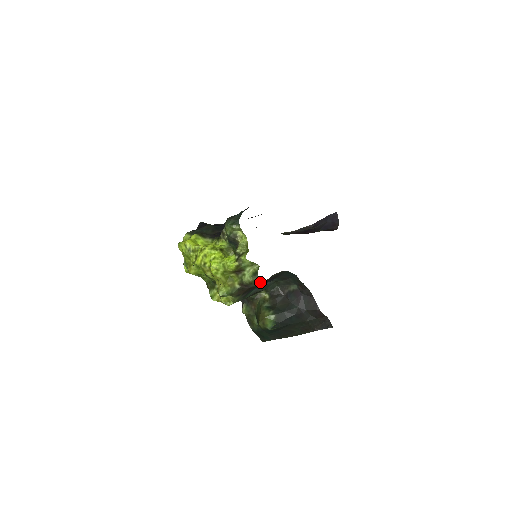
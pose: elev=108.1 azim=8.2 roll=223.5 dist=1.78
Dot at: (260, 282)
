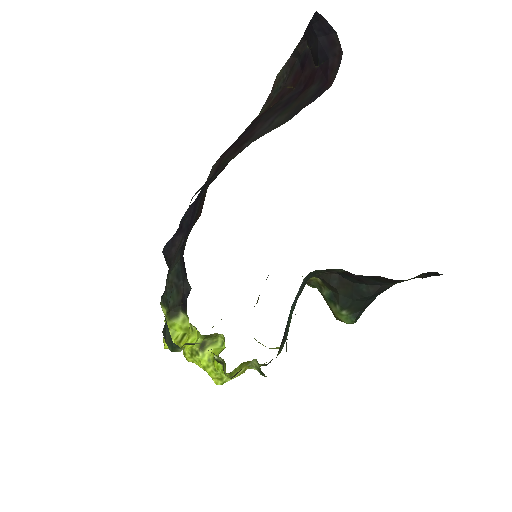
Dot at: occluded
